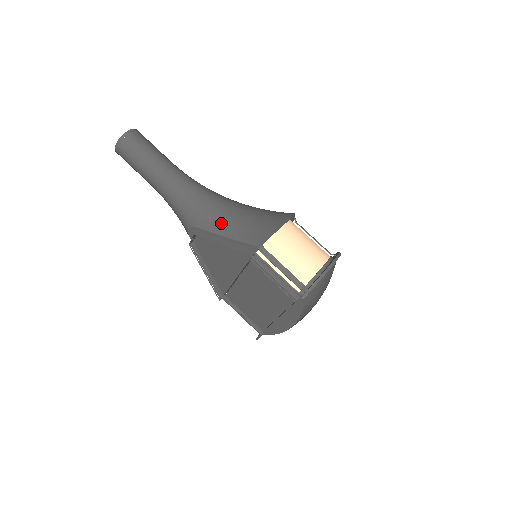
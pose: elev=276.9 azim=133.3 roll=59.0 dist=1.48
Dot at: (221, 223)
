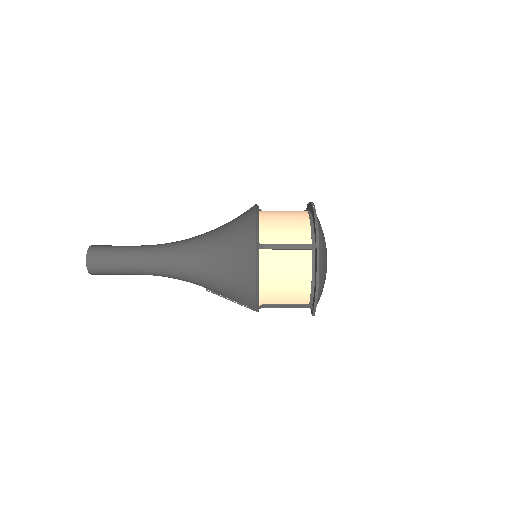
Dot at: (216, 290)
